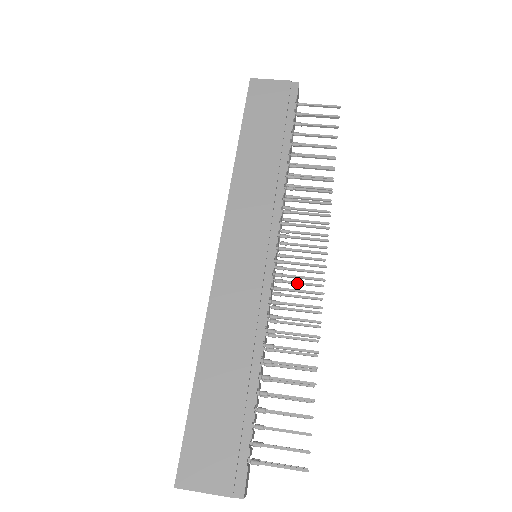
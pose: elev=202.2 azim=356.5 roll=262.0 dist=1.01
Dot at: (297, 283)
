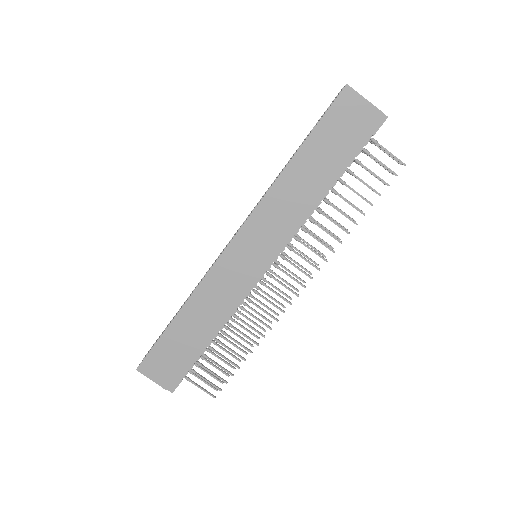
Dot at: (275, 288)
